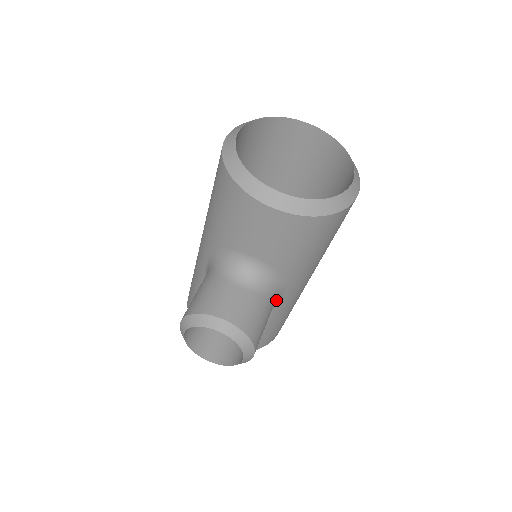
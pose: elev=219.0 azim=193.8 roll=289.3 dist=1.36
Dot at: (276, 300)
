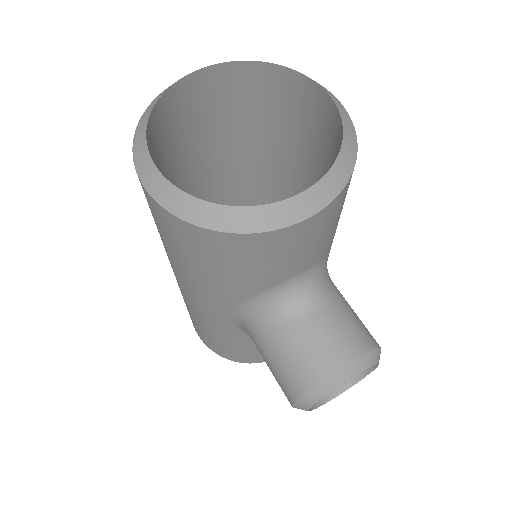
Dot at: occluded
